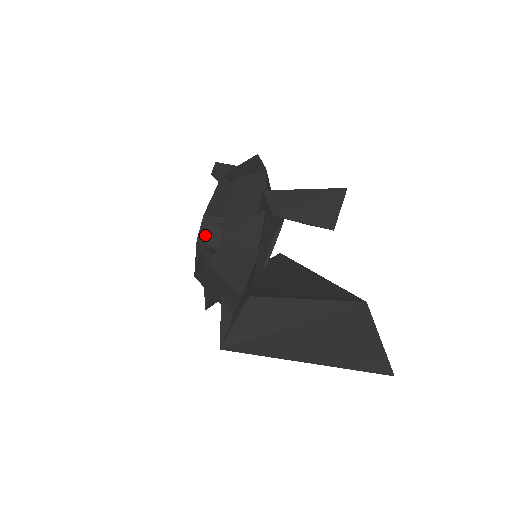
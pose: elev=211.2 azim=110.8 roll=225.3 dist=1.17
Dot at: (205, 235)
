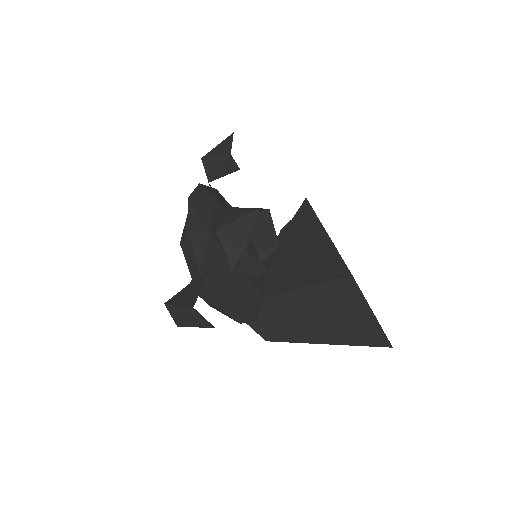
Dot at: occluded
